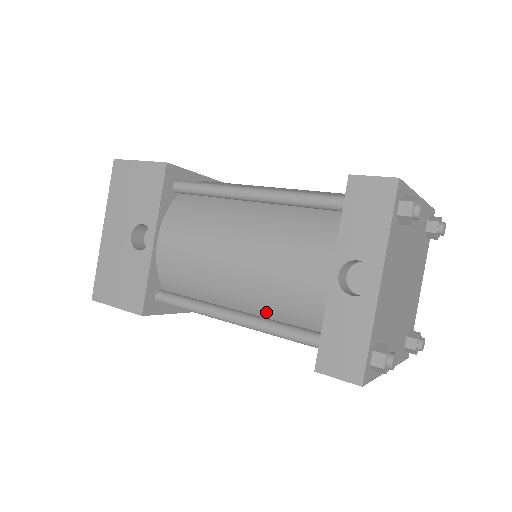
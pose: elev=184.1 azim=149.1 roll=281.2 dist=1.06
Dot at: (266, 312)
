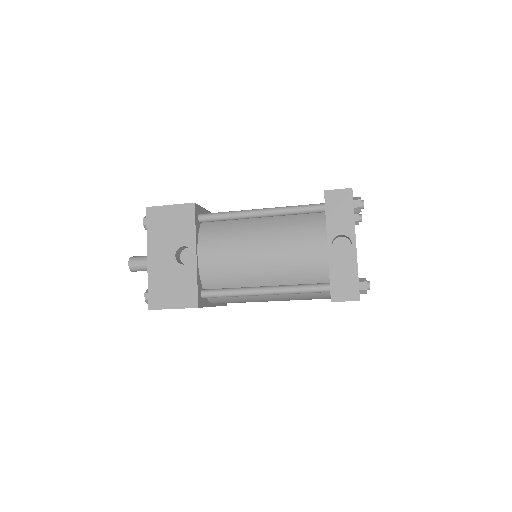
Dot at: (287, 281)
